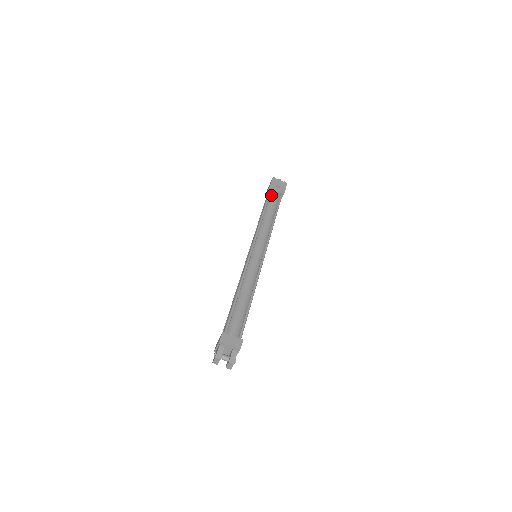
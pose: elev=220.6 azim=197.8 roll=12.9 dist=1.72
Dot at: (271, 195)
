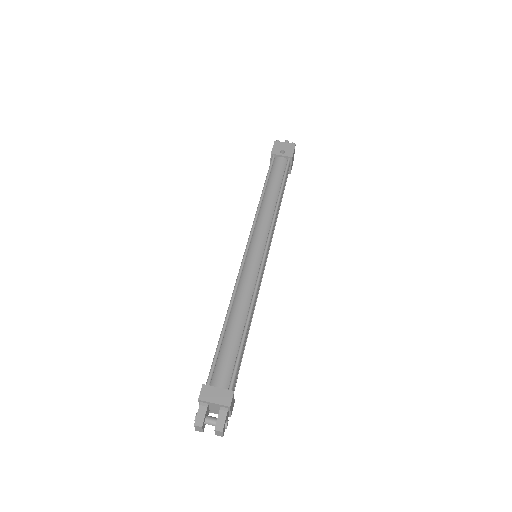
Dot at: (273, 165)
